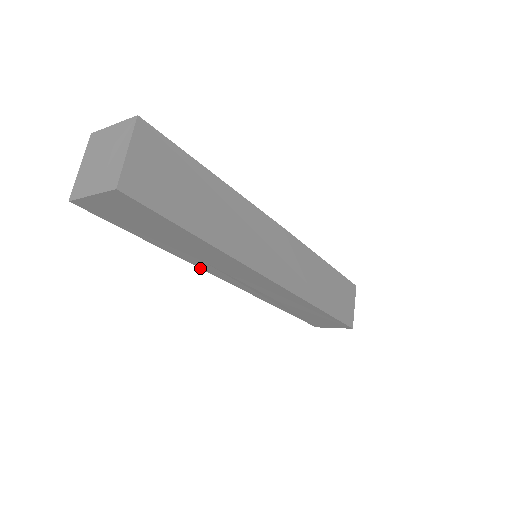
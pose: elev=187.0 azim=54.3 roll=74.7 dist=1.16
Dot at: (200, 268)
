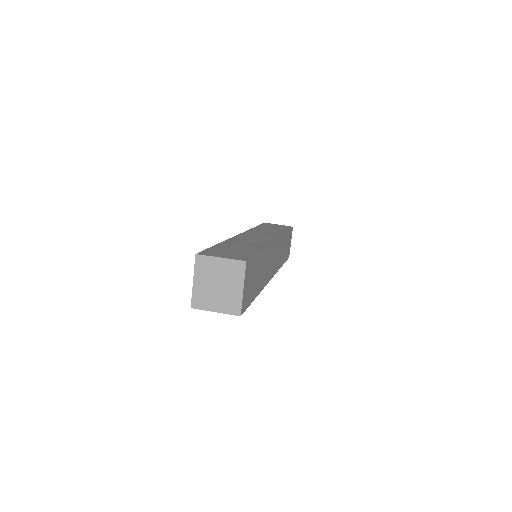
Dot at: occluded
